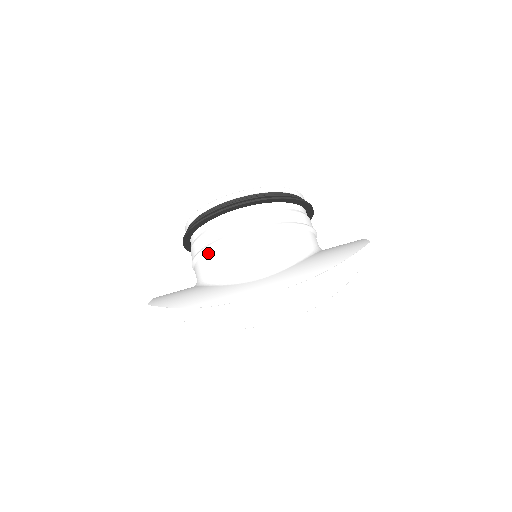
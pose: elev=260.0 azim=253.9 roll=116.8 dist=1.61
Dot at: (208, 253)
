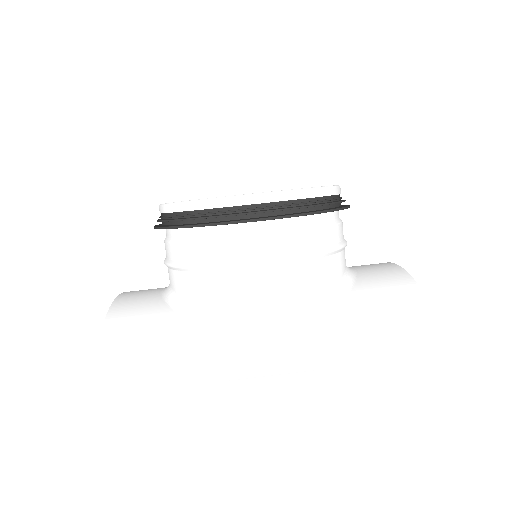
Dot at: (196, 274)
